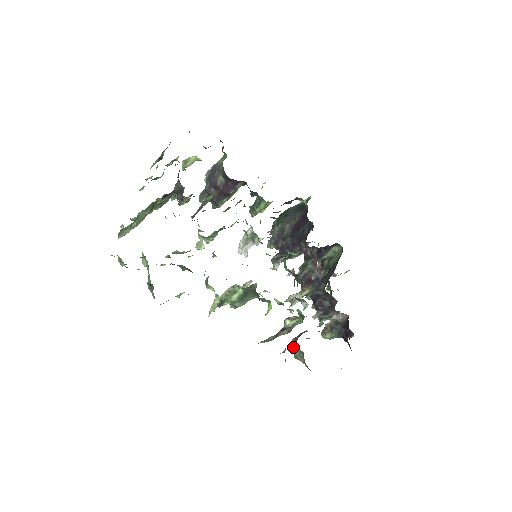
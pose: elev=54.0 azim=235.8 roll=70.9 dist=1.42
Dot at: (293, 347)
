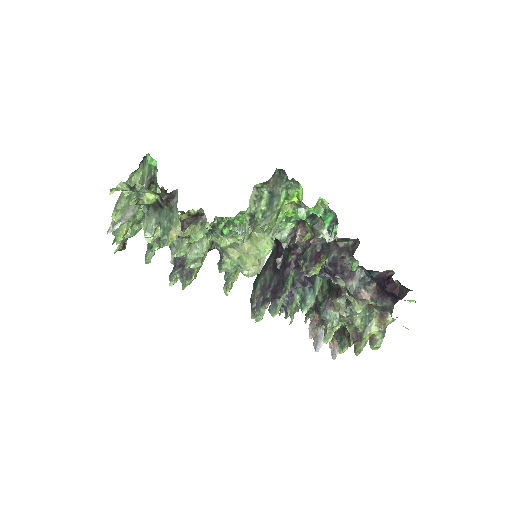
Dot at: (352, 318)
